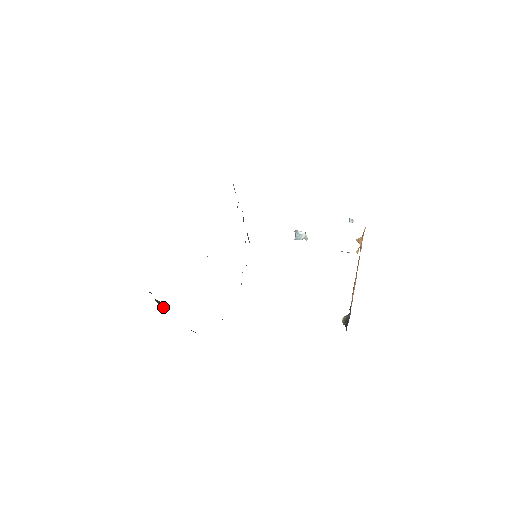
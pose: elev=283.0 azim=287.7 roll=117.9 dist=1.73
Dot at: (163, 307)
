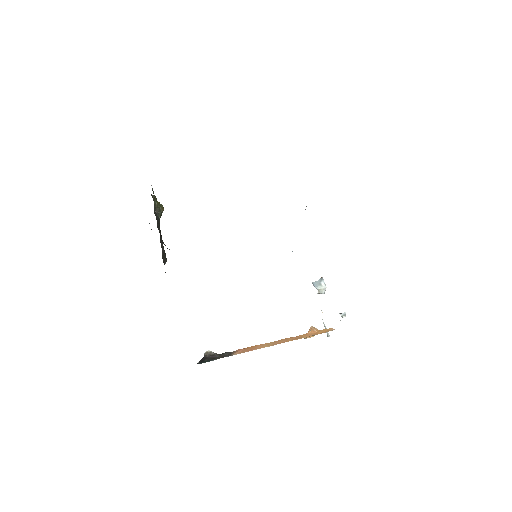
Dot at: (160, 215)
